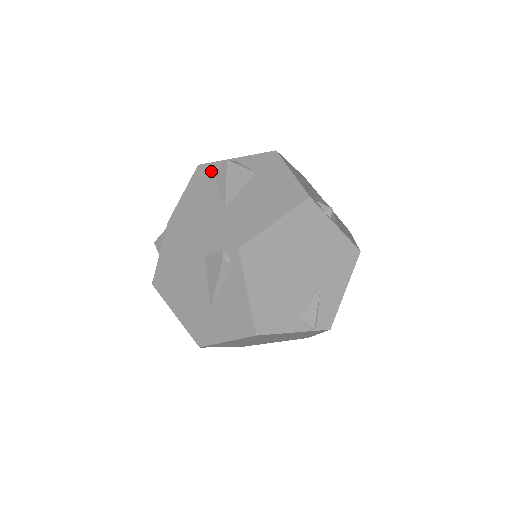
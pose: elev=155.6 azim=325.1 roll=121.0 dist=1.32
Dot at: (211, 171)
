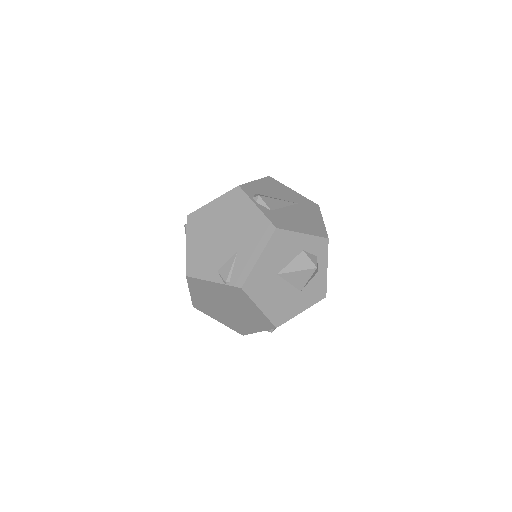
Dot at: occluded
